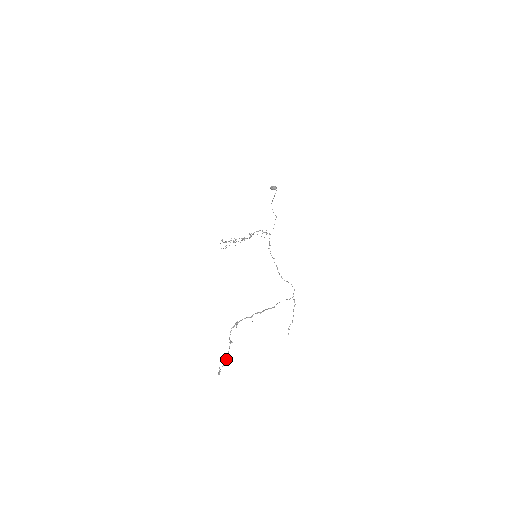
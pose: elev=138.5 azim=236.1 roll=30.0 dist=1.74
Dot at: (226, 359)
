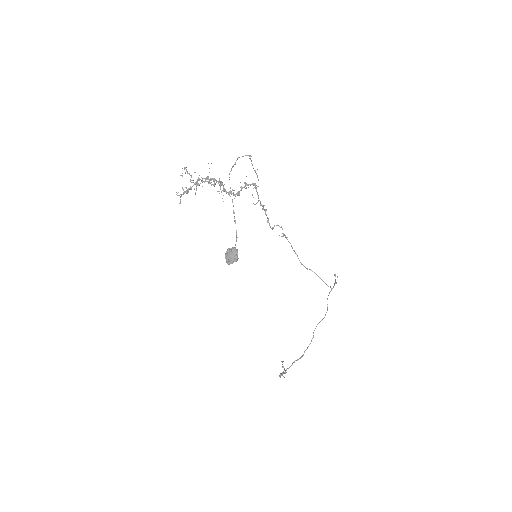
Dot at: occluded
